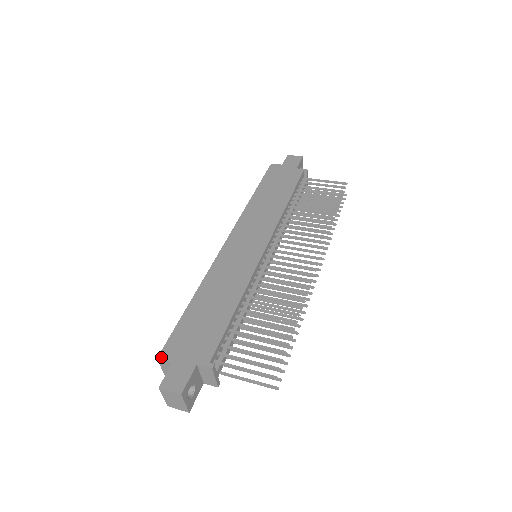
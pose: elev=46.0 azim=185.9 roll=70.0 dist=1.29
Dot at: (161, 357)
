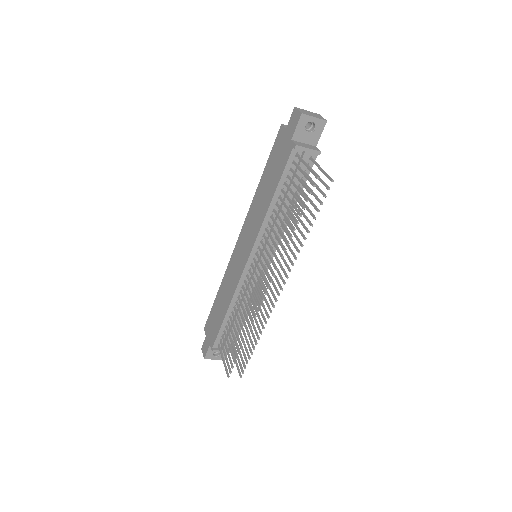
Dot at: (204, 329)
